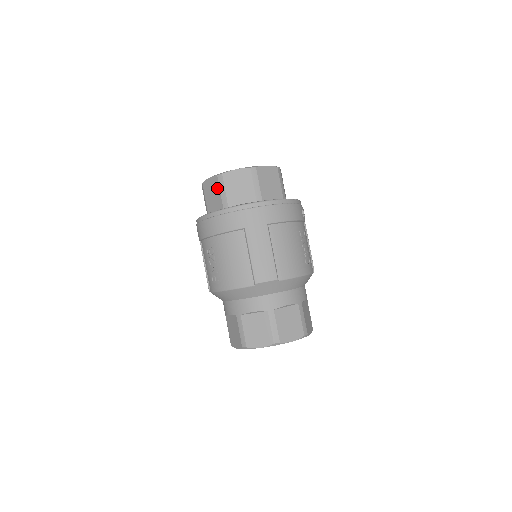
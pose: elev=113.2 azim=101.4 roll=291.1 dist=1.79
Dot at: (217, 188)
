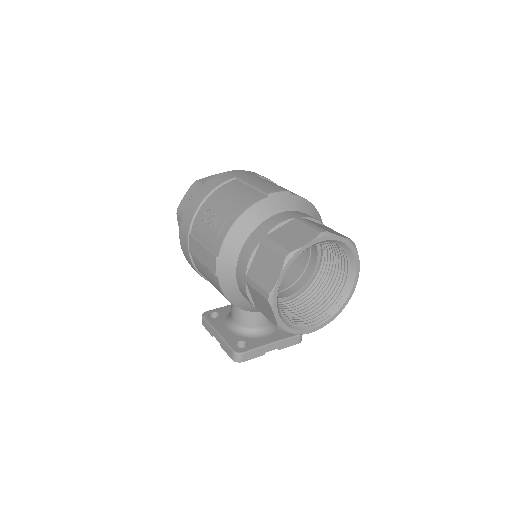
Dot at: (195, 190)
